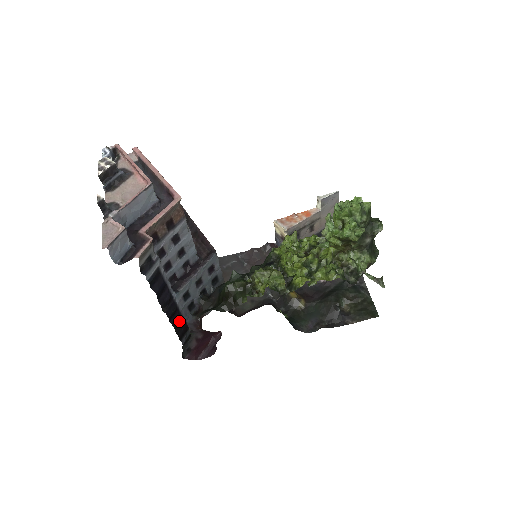
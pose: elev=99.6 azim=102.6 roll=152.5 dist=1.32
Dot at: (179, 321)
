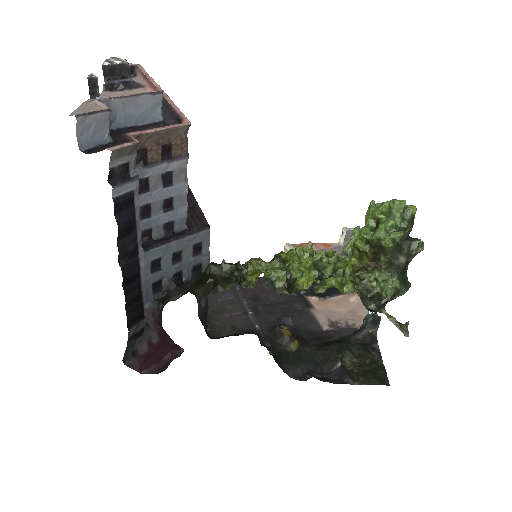
Dot at: (135, 296)
